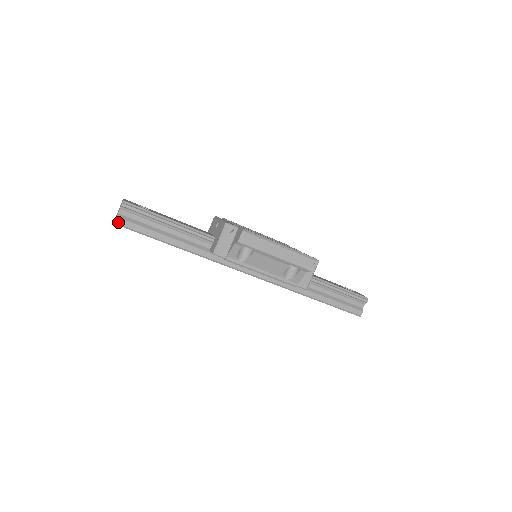
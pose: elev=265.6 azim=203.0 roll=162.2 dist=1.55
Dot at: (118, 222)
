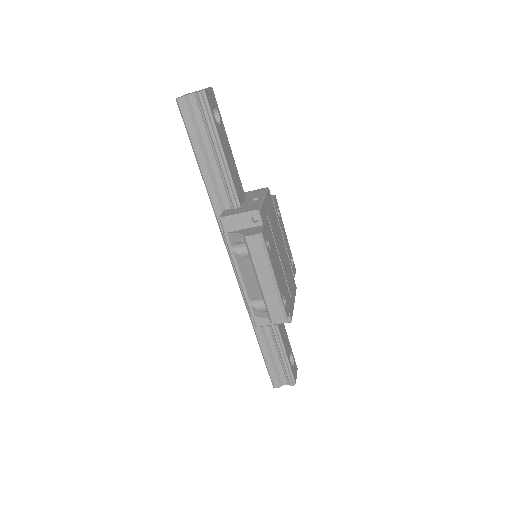
Dot at: (180, 102)
